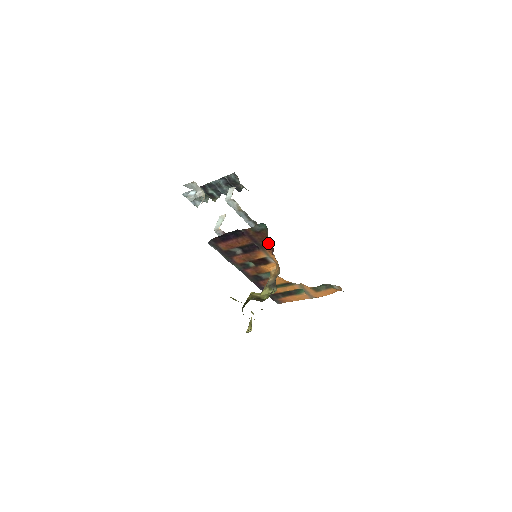
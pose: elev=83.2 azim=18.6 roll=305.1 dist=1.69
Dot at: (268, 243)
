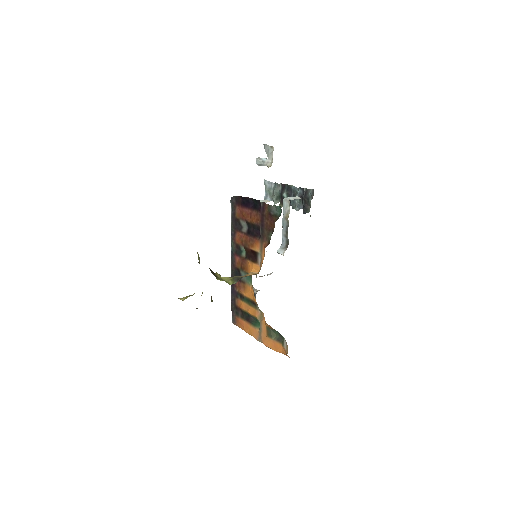
Dot at: (270, 236)
